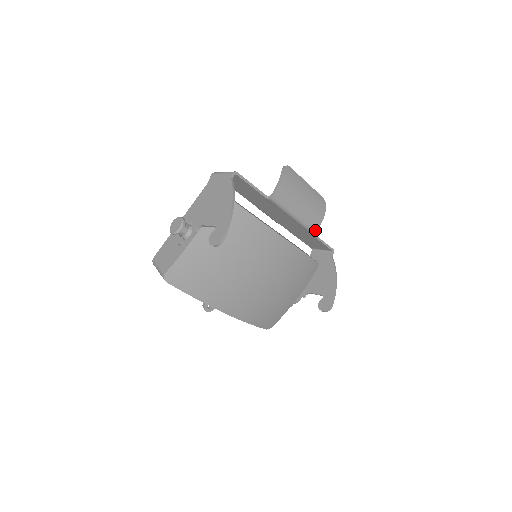
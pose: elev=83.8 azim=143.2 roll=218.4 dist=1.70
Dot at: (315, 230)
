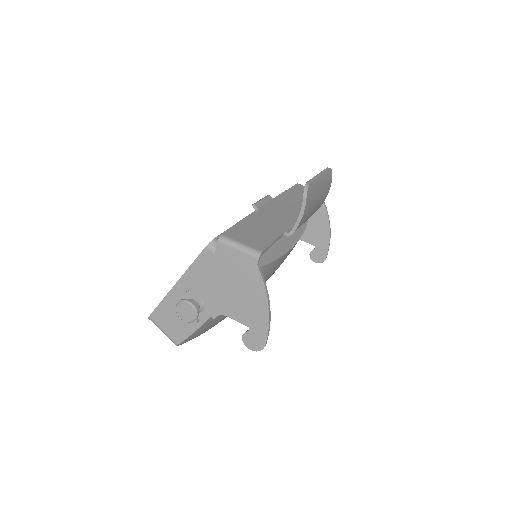
Dot at: (319, 207)
